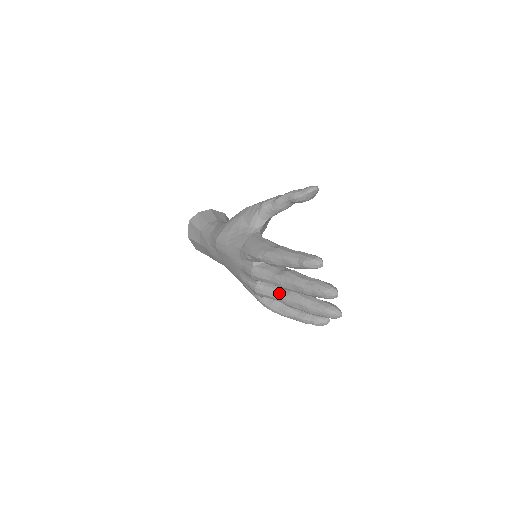
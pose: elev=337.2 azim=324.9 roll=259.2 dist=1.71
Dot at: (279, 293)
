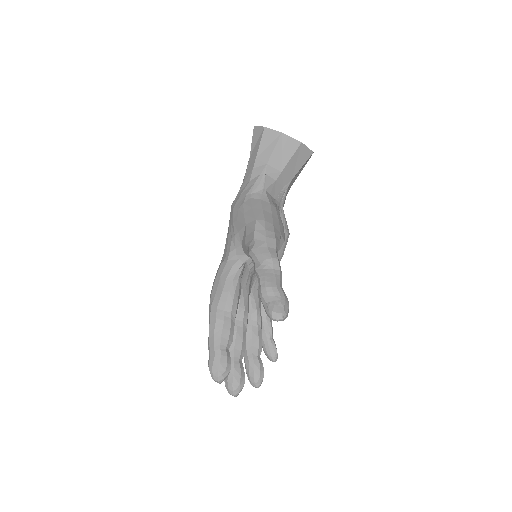
Dot at: occluded
